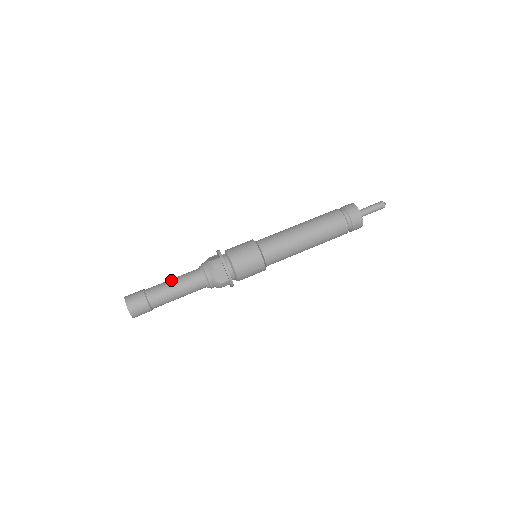
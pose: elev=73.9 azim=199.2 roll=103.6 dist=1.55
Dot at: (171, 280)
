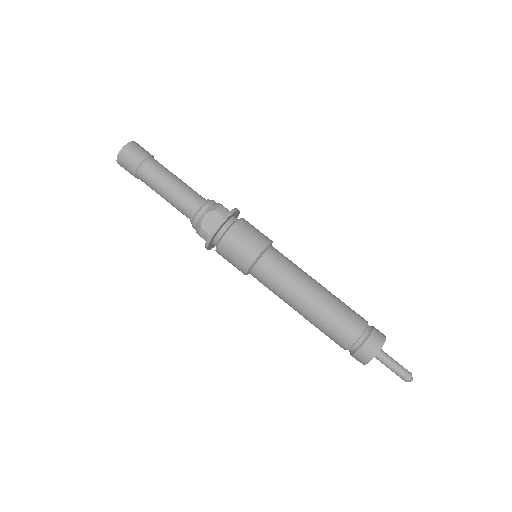
Dot at: occluded
